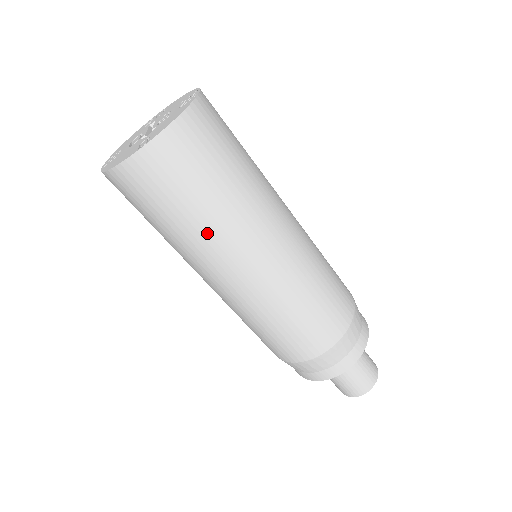
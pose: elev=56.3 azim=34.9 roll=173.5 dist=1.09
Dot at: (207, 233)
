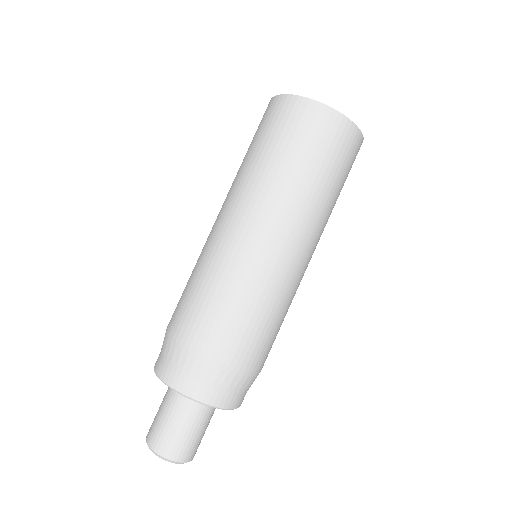
Dot at: (273, 179)
